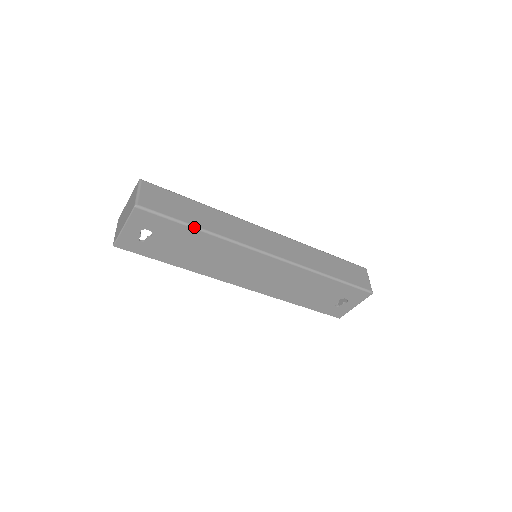
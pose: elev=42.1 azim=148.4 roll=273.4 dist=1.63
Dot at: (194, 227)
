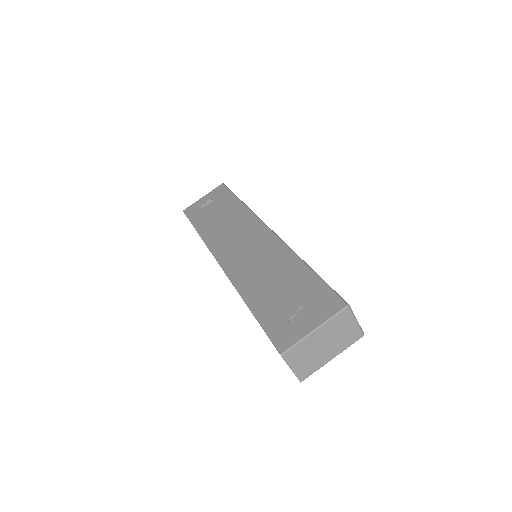
Dot at: (239, 199)
